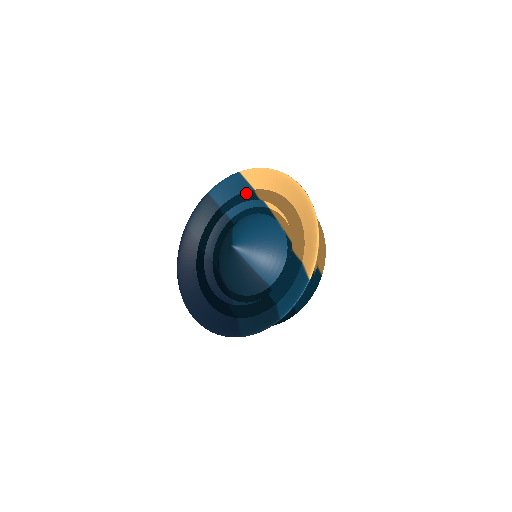
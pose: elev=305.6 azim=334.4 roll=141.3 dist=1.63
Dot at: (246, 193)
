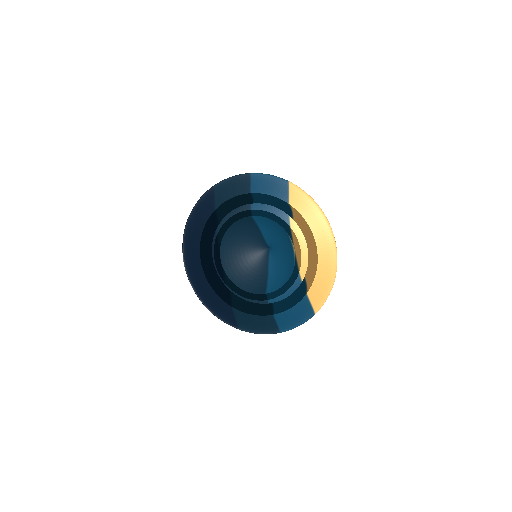
Dot at: (283, 202)
